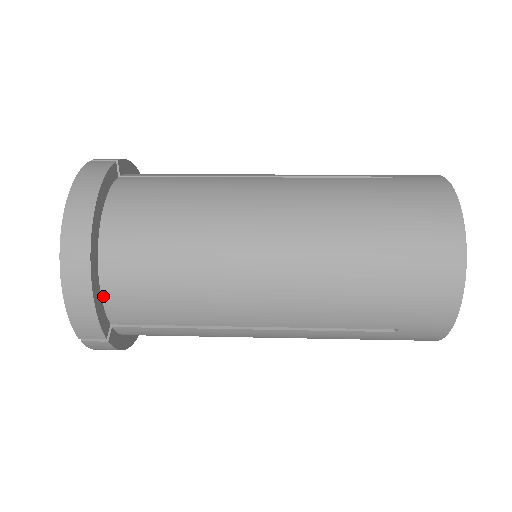
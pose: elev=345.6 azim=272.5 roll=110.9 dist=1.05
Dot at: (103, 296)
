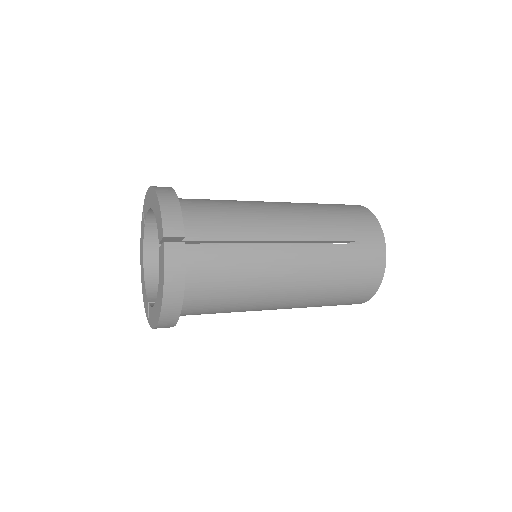
Dot at: occluded
